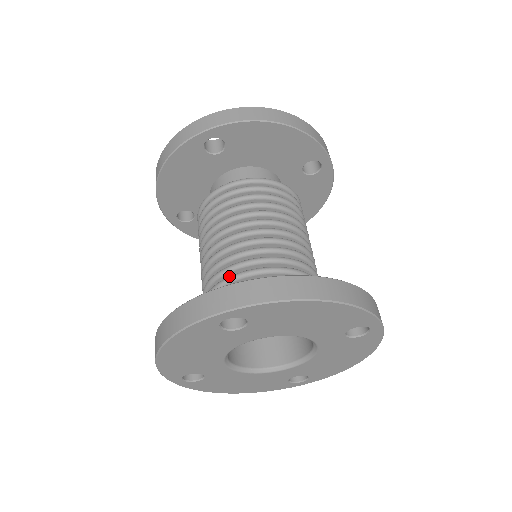
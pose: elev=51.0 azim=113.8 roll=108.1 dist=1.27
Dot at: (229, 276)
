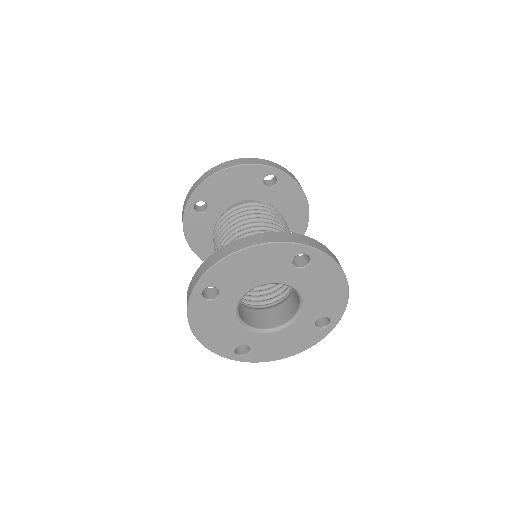
Dot at: occluded
